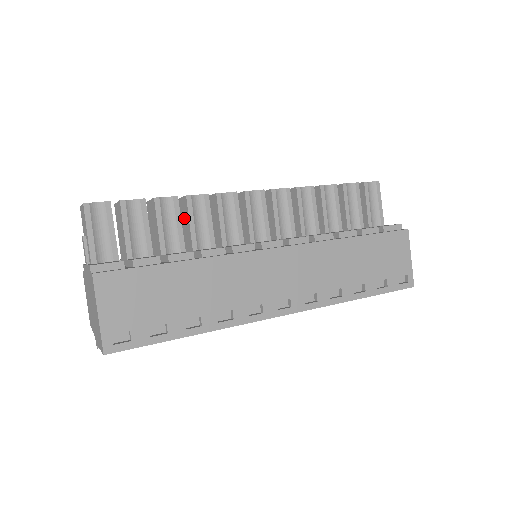
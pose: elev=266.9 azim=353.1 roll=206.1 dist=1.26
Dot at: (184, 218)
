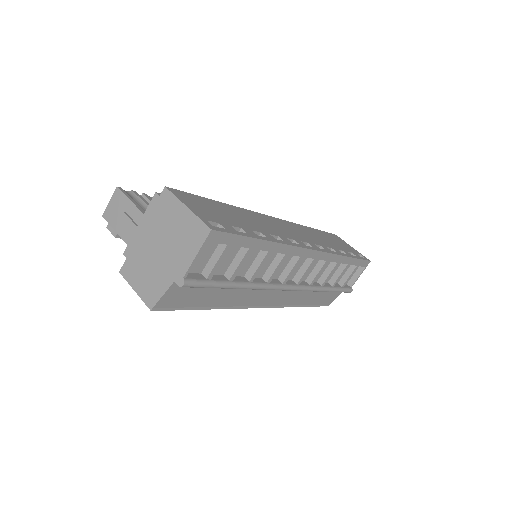
Dot at: occluded
